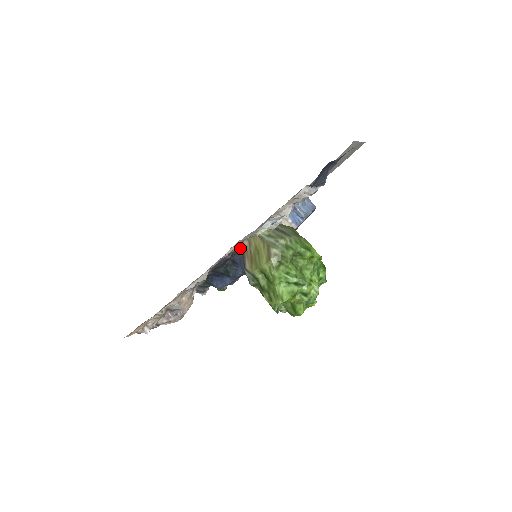
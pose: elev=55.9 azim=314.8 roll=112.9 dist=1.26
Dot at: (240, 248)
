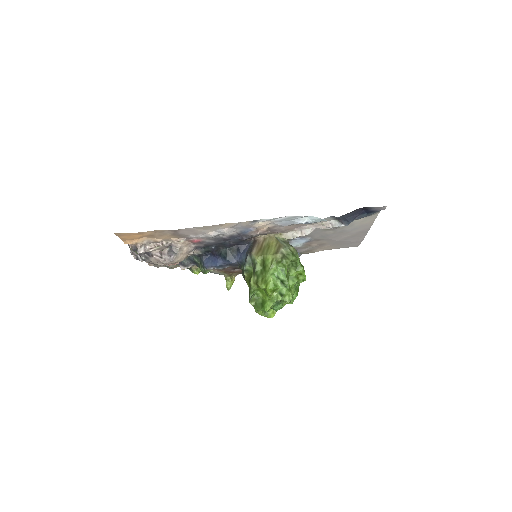
Dot at: (253, 241)
